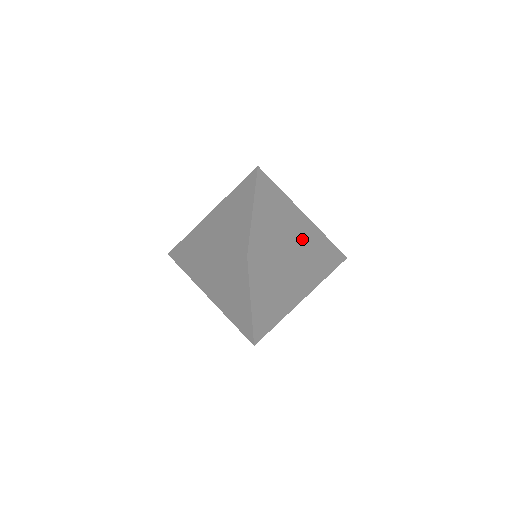
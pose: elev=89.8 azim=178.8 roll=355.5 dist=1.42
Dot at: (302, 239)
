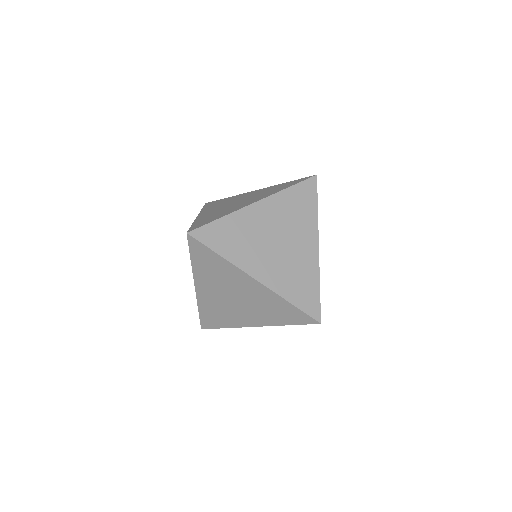
Dot at: occluded
